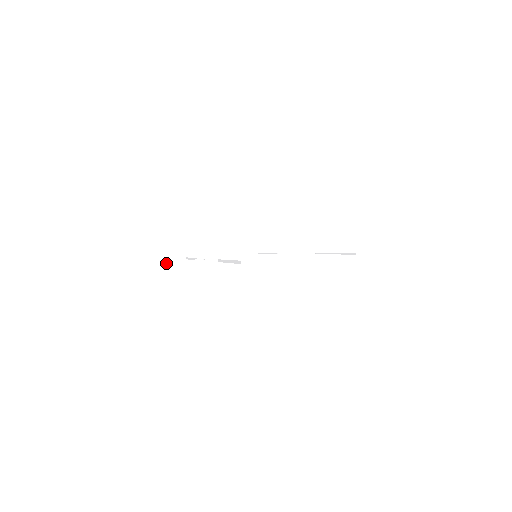
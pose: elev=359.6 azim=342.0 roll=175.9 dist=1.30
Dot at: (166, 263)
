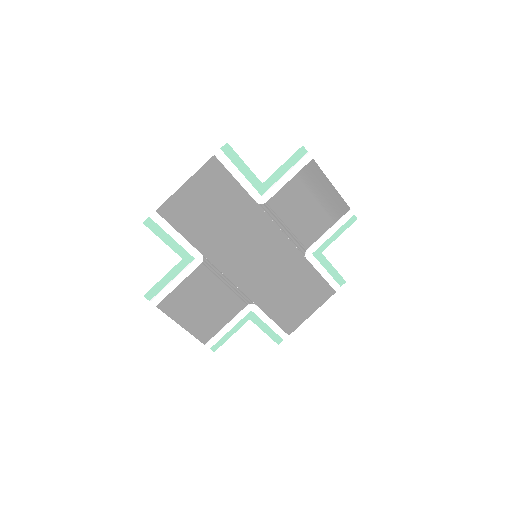
Dot at: (166, 285)
